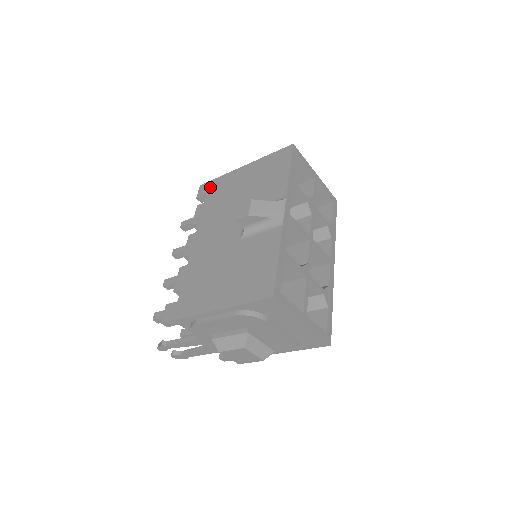
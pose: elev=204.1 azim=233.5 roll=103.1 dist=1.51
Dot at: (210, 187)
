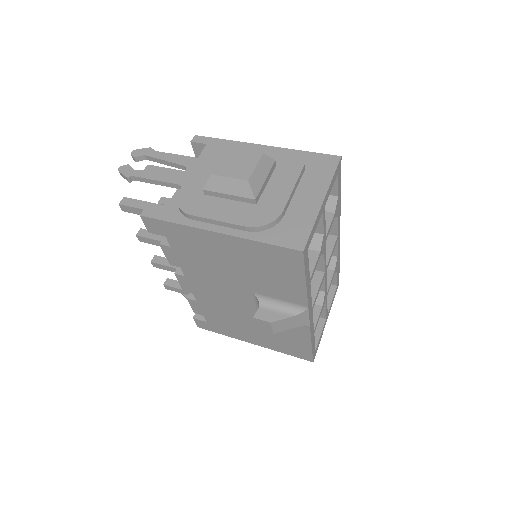
Dot at: (166, 231)
